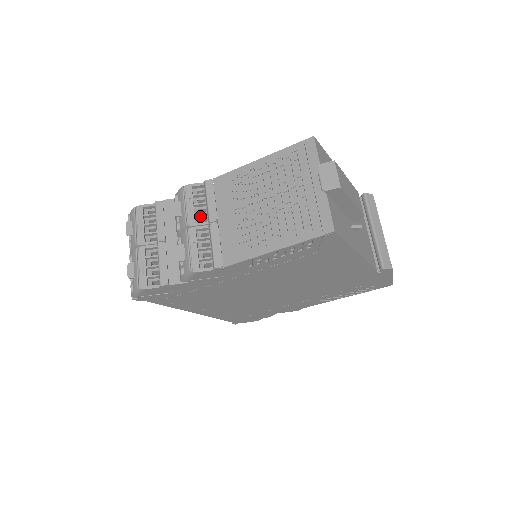
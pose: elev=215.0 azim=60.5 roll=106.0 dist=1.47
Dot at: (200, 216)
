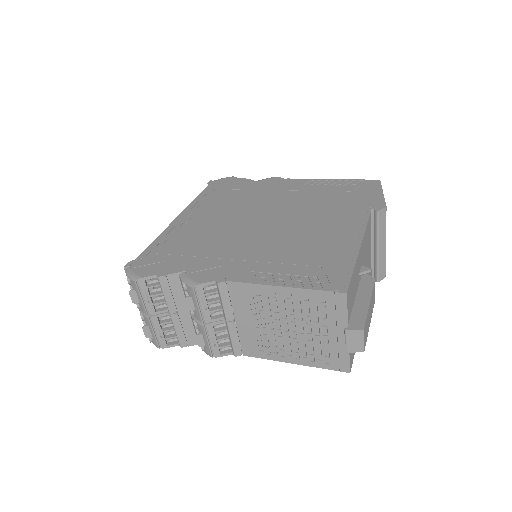
Dot at: (214, 308)
